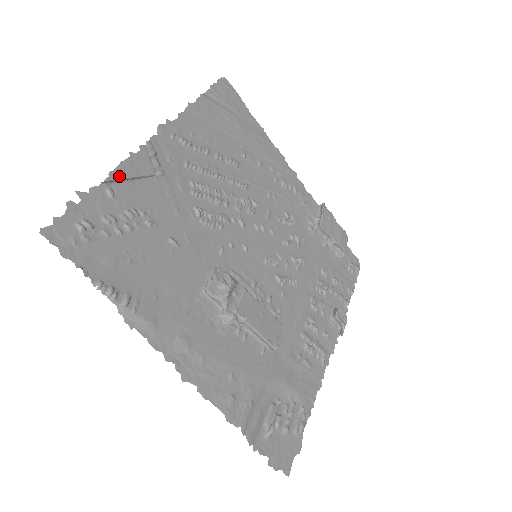
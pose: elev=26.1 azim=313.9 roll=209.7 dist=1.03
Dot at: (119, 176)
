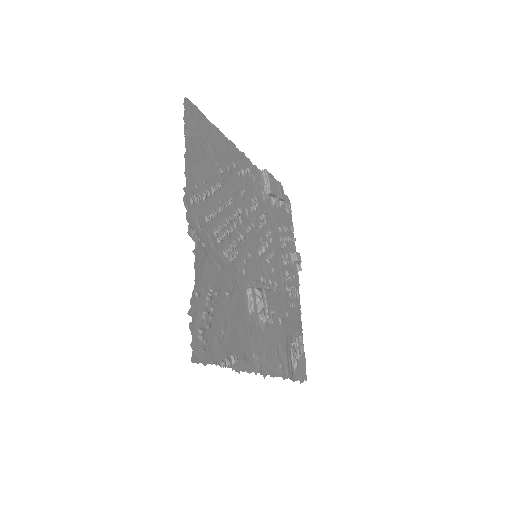
Dot at: (198, 278)
